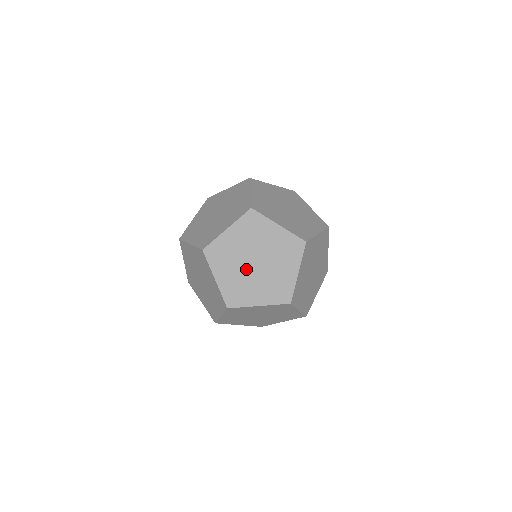
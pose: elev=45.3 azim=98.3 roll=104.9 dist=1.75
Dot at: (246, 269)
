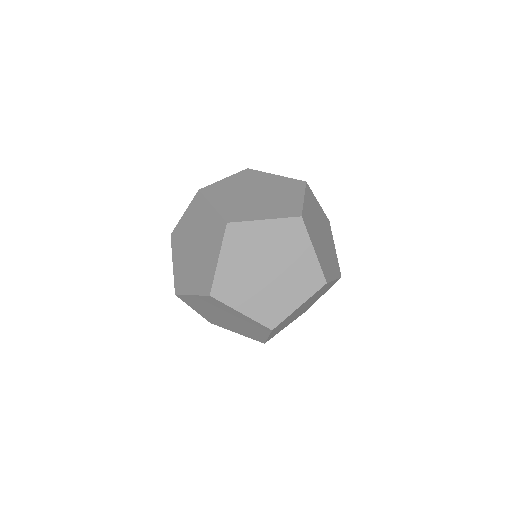
Dot at: (189, 254)
